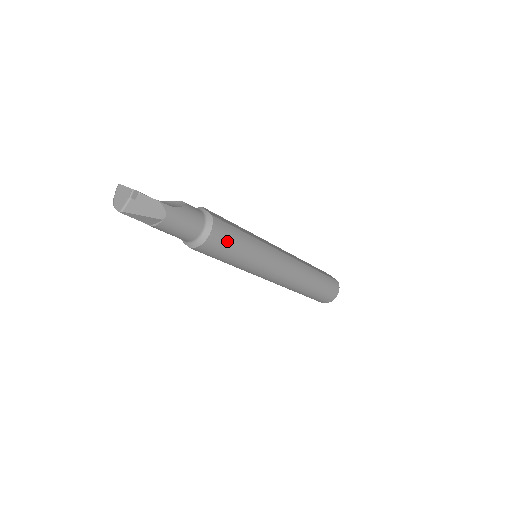
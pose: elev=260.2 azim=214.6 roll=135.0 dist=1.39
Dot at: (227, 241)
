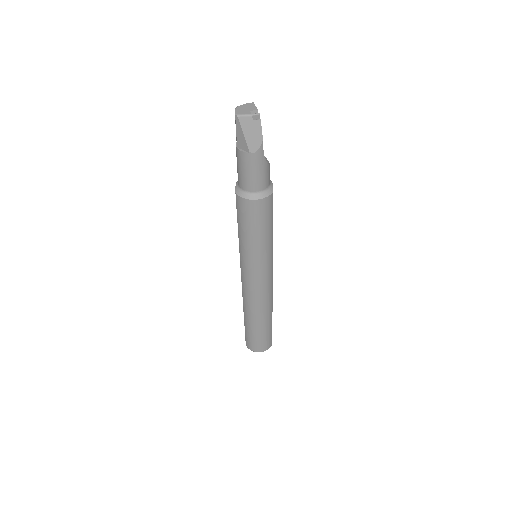
Dot at: (260, 218)
